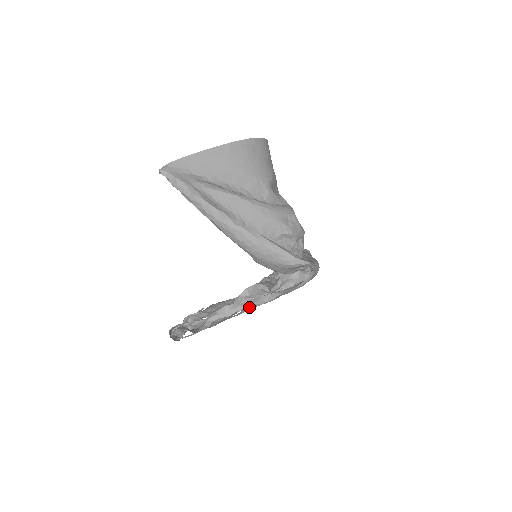
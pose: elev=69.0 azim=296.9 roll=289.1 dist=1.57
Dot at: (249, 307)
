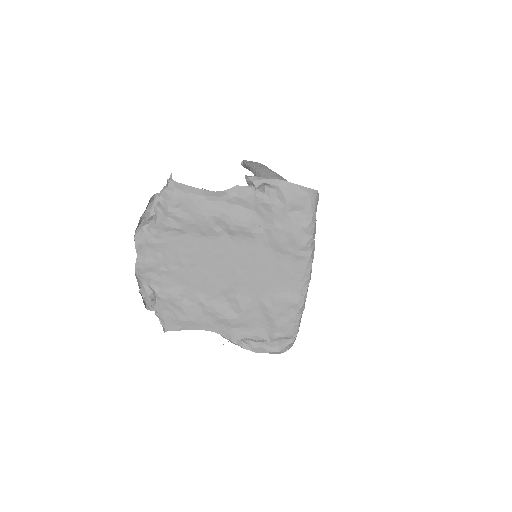
Dot at: (247, 177)
